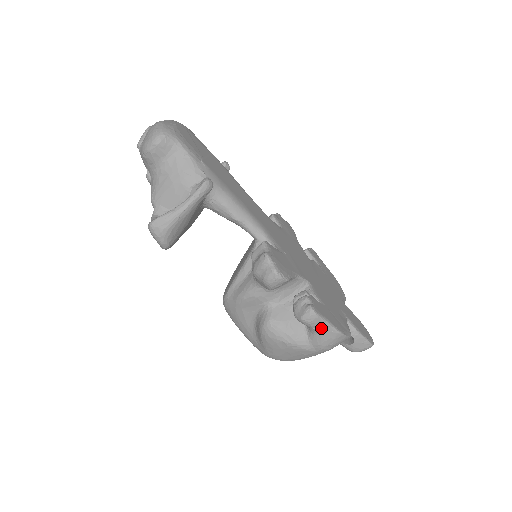
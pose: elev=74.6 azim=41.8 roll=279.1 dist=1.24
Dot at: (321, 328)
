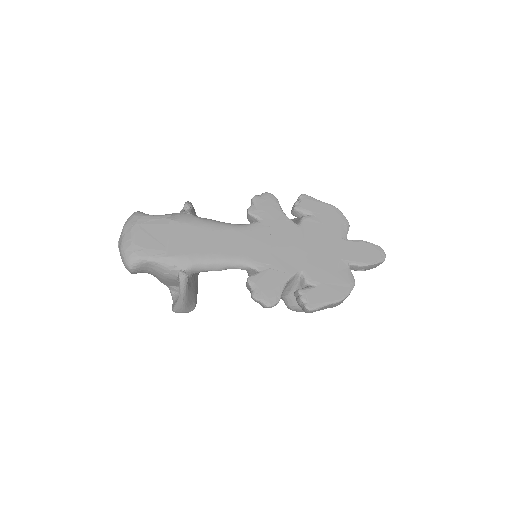
Dot at: occluded
